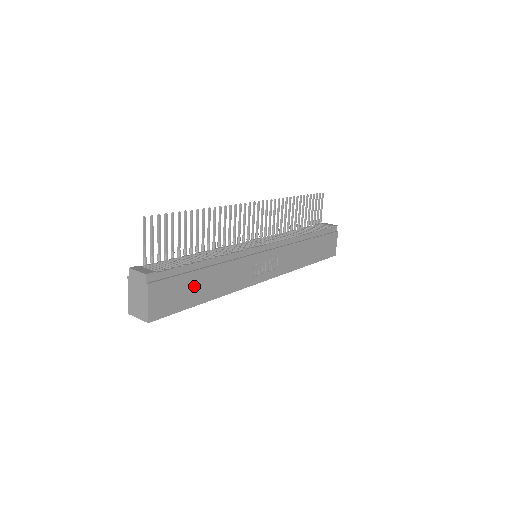
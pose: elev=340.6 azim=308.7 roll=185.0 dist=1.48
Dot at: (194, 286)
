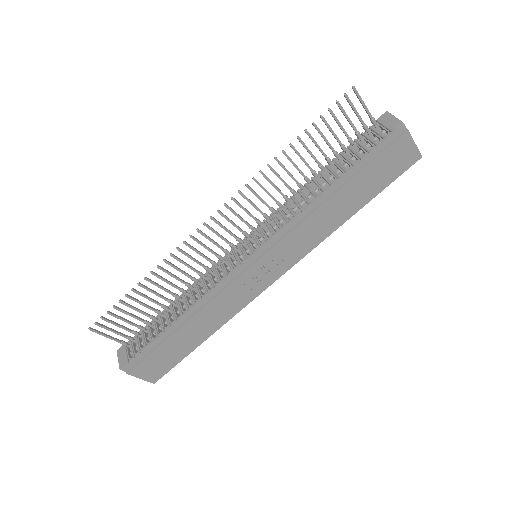
Dot at: (178, 344)
